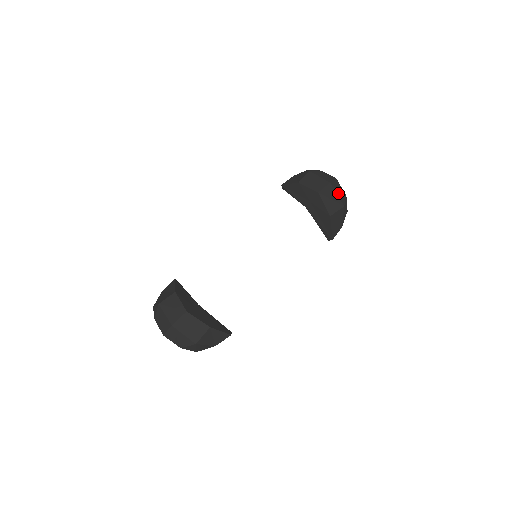
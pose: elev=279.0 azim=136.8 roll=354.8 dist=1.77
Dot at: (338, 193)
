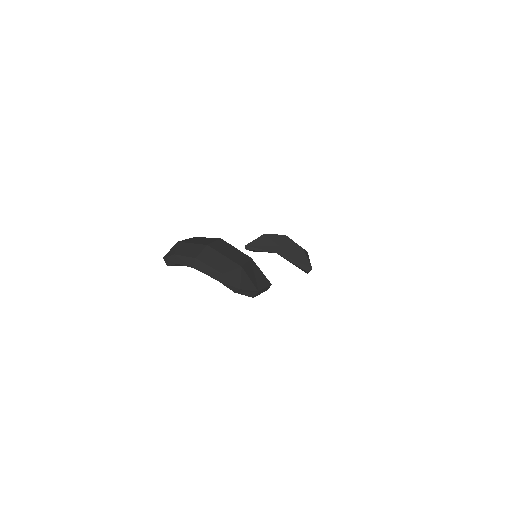
Dot at: occluded
